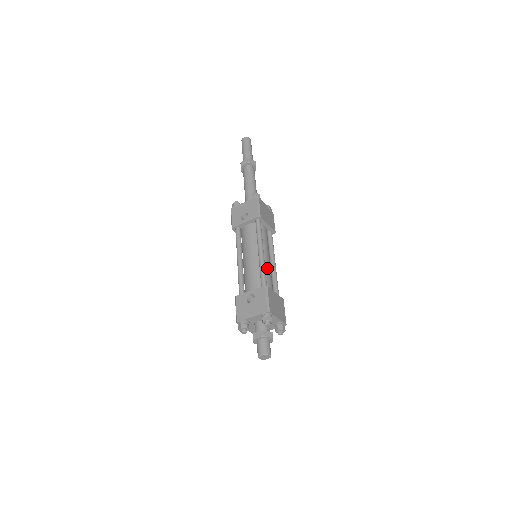
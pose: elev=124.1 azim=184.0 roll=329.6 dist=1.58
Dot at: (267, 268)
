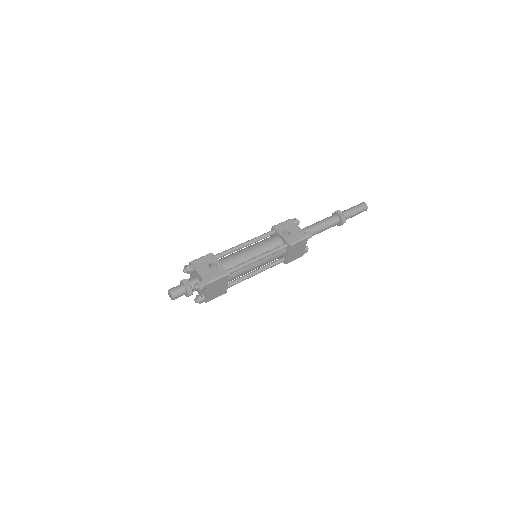
Dot at: (247, 269)
